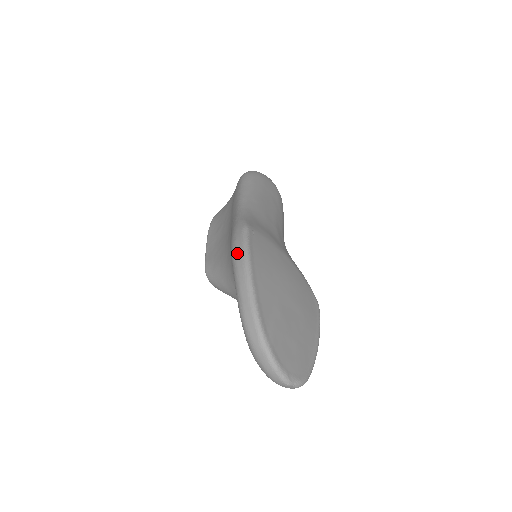
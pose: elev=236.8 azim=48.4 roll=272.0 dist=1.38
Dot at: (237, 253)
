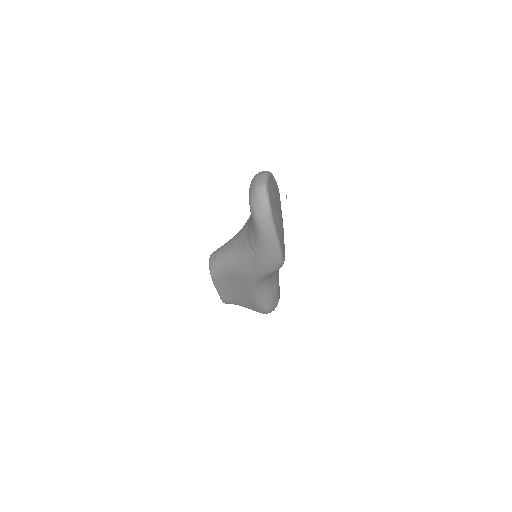
Dot at: occluded
